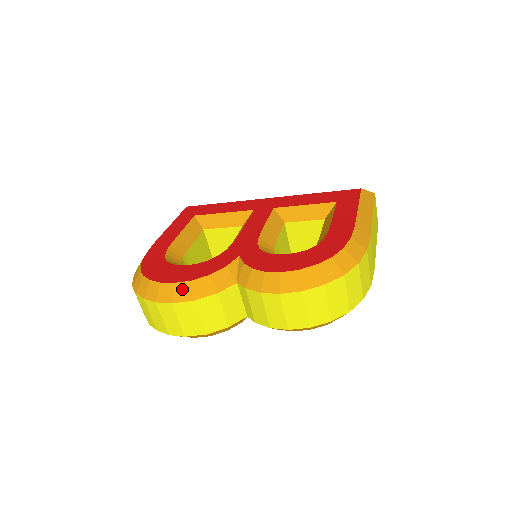
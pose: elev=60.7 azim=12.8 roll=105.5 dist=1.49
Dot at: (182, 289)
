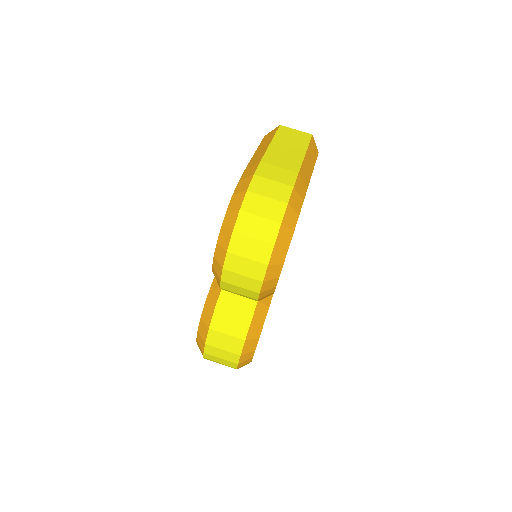
Dot at: (201, 329)
